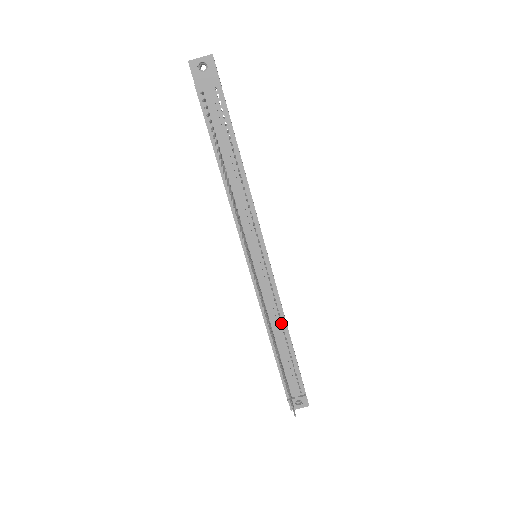
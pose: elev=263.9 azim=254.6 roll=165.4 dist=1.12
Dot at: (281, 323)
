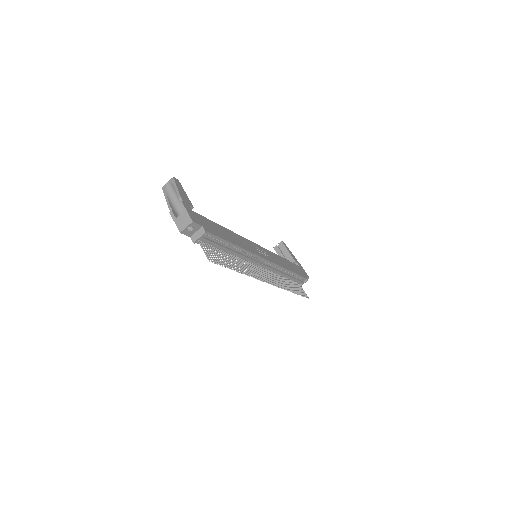
Dot at: occluded
